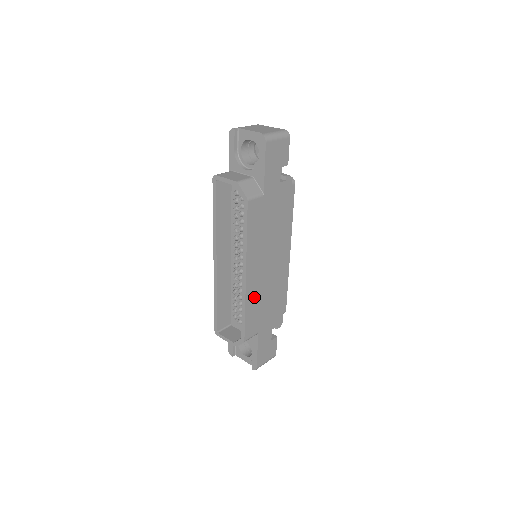
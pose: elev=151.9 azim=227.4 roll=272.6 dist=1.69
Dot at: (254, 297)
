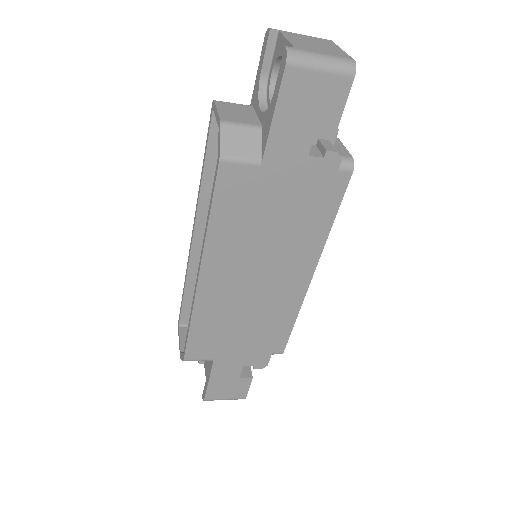
Dot at: (213, 312)
